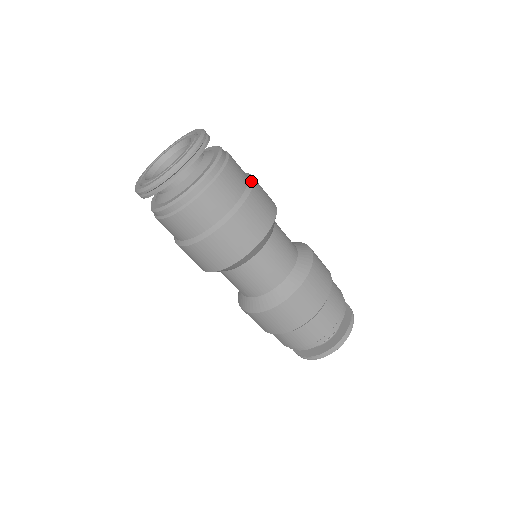
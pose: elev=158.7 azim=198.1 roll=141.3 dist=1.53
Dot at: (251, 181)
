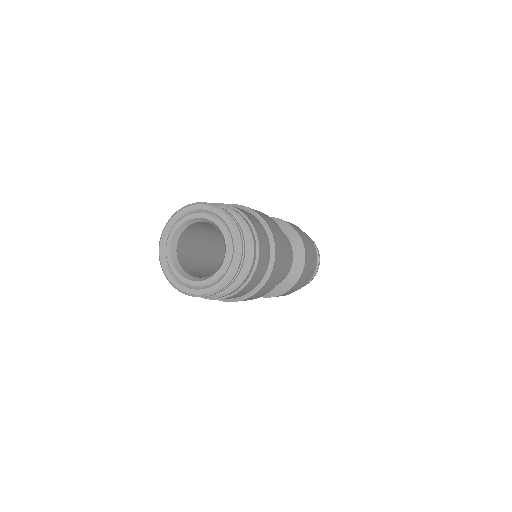
Dot at: (266, 226)
